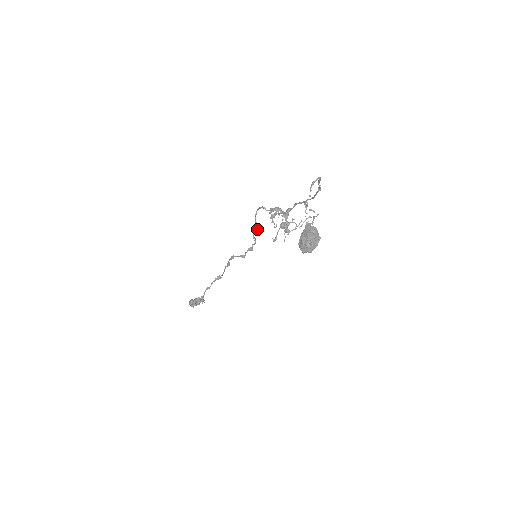
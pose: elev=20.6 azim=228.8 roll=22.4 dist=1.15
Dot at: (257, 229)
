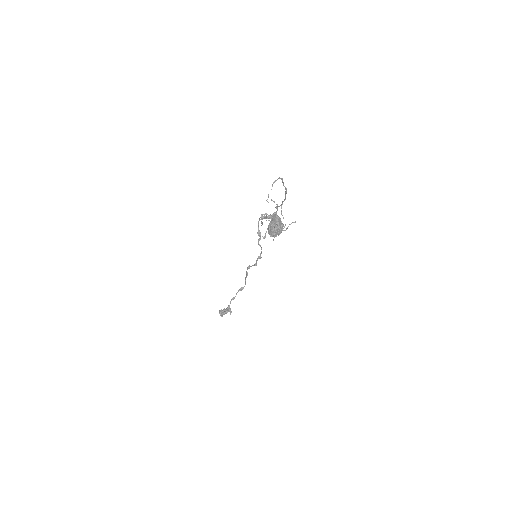
Dot at: (259, 235)
